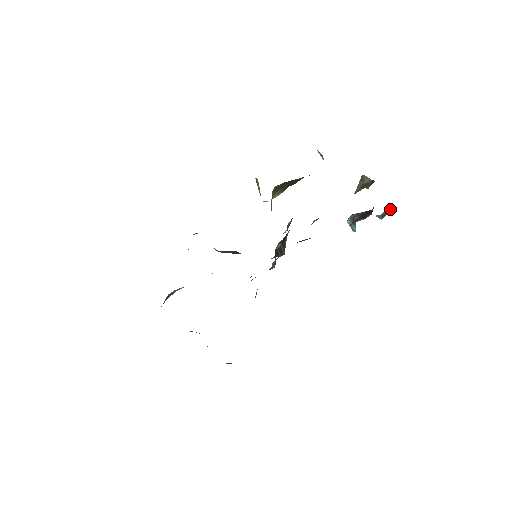
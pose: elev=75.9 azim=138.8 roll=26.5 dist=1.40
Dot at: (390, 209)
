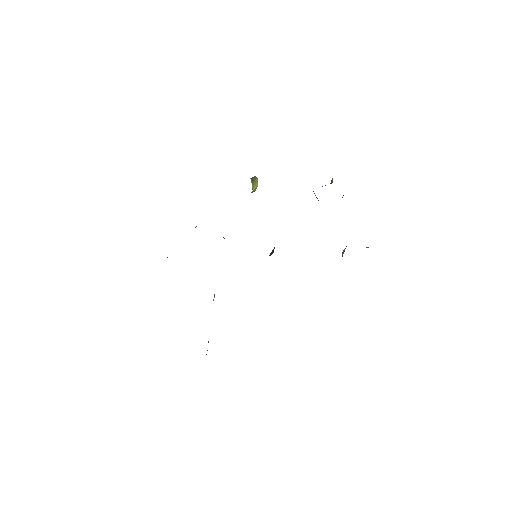
Dot at: occluded
